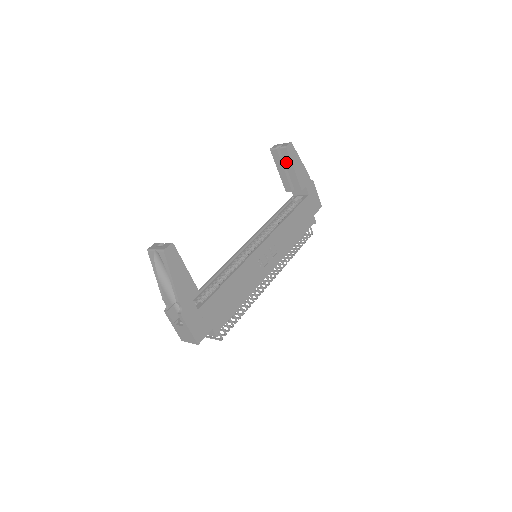
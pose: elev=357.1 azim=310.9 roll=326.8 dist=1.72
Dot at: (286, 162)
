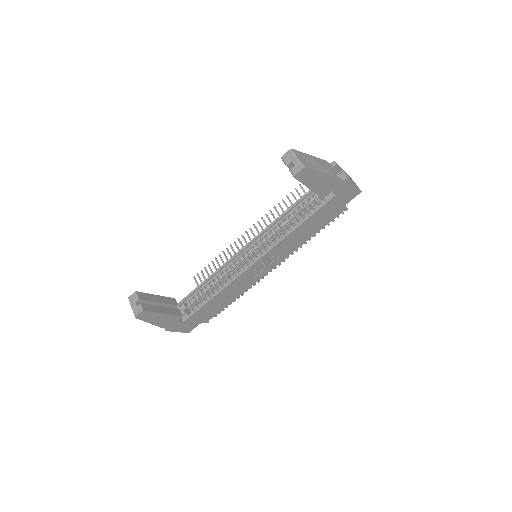
Dot at: occluded
